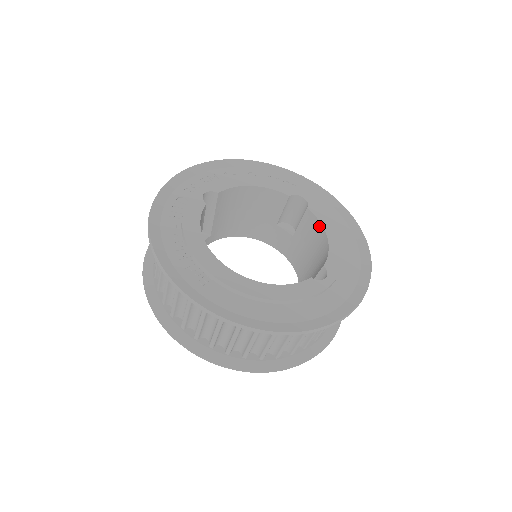
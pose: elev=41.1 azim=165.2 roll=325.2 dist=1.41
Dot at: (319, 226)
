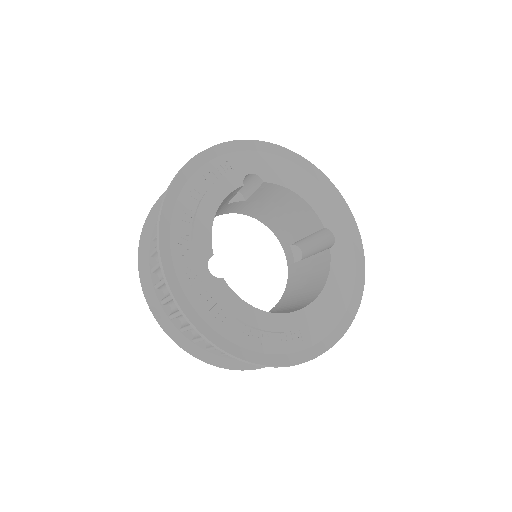
Dot at: (283, 189)
